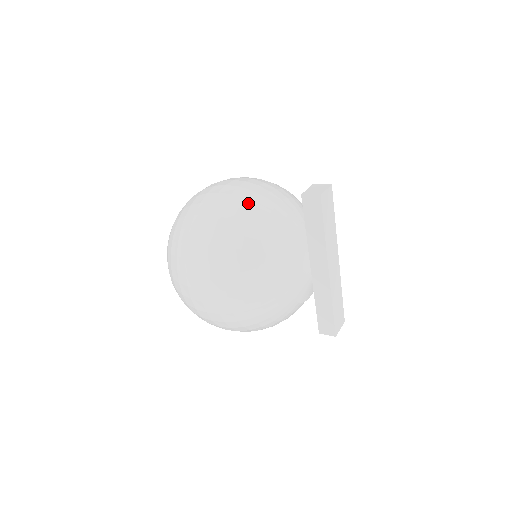
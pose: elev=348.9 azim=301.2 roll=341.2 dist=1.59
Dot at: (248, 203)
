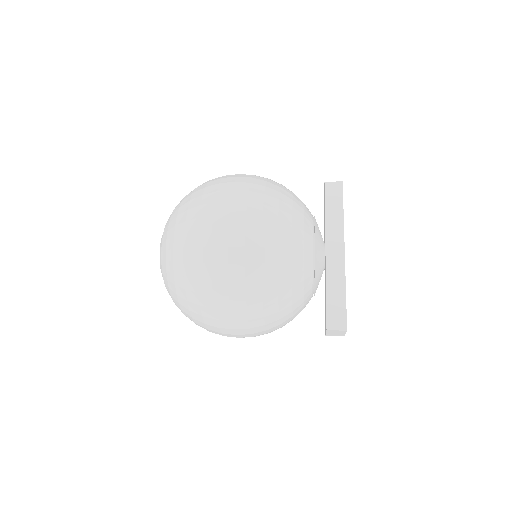
Dot at: occluded
